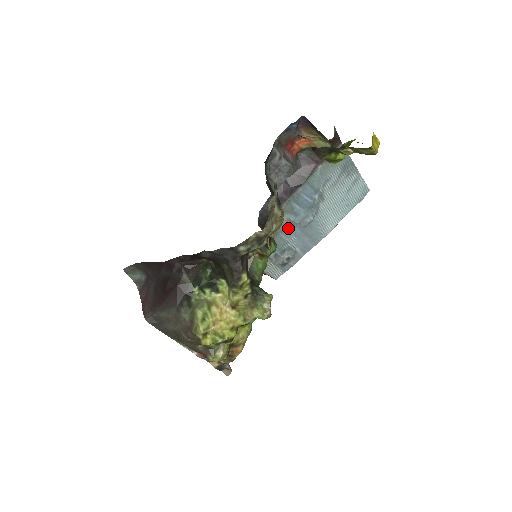
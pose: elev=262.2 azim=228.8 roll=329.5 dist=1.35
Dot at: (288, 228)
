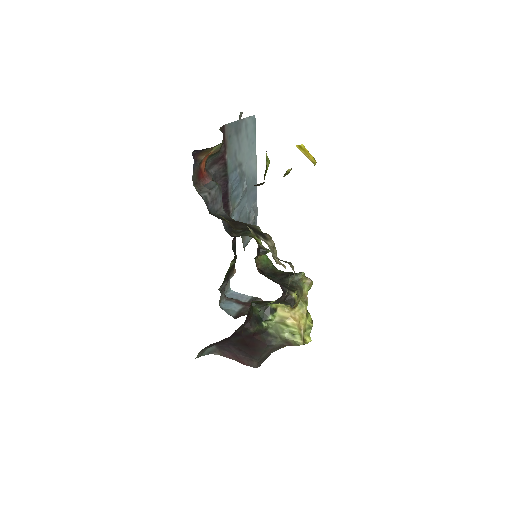
Dot at: (241, 208)
